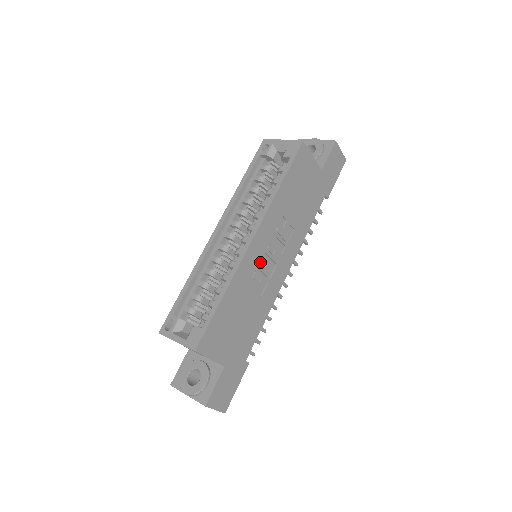
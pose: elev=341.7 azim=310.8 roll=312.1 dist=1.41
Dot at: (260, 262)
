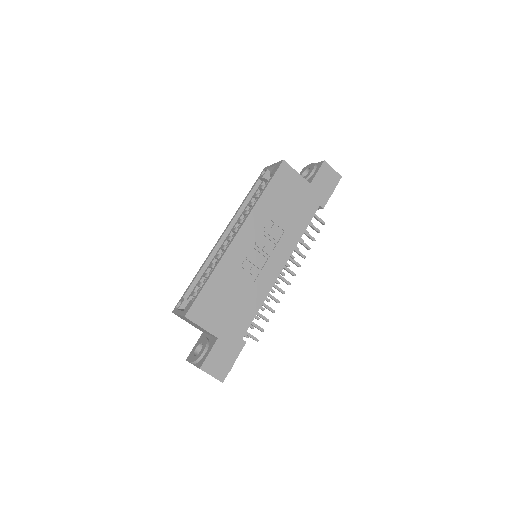
Dot at: (249, 254)
